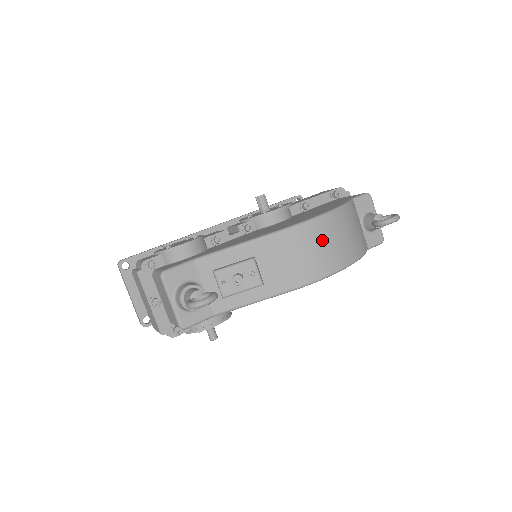
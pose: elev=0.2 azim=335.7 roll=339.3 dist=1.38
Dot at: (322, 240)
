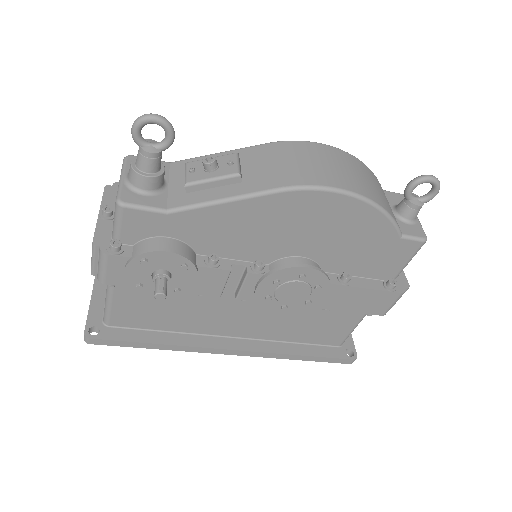
Dot at: (328, 160)
